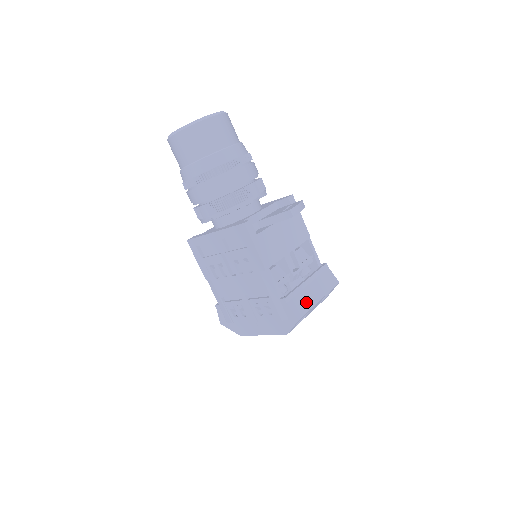
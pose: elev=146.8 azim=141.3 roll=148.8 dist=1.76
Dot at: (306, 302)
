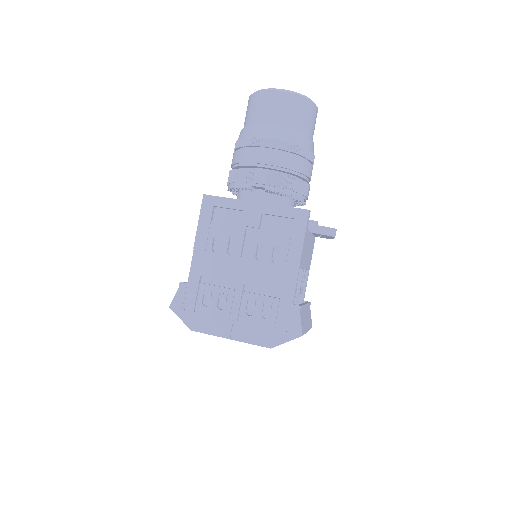
Dot at: (305, 324)
